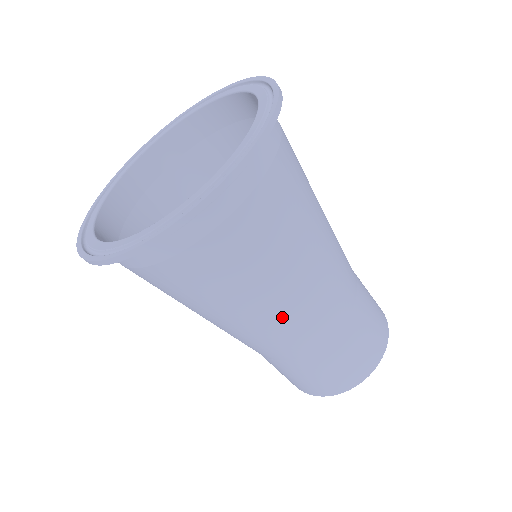
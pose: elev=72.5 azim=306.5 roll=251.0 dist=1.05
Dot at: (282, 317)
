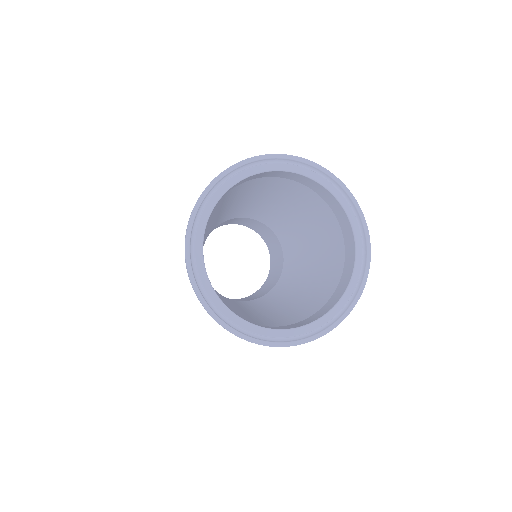
Dot at: occluded
